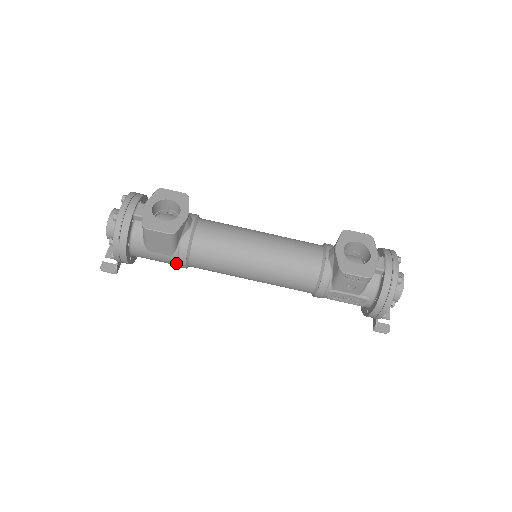
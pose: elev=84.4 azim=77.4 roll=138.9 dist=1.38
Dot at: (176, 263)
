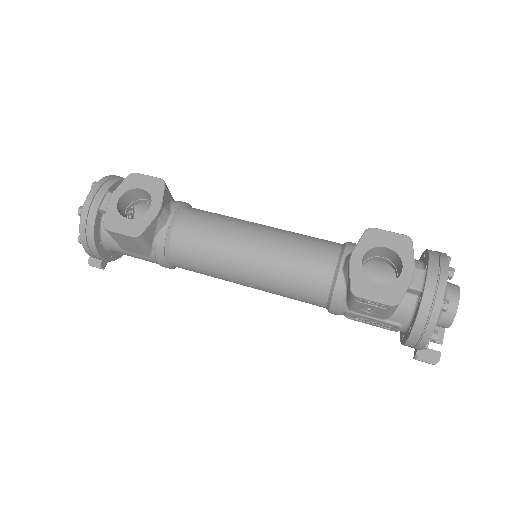
Dot at: occluded
